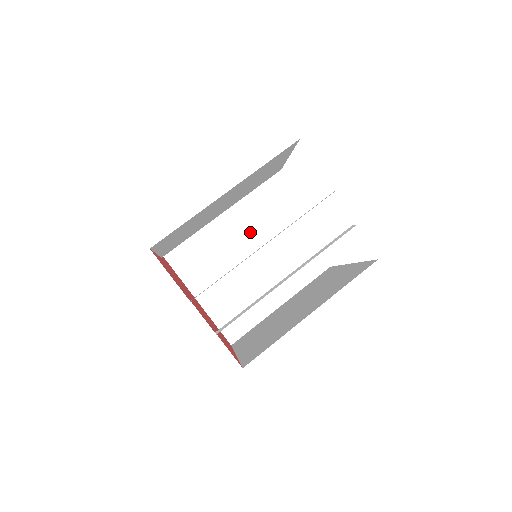
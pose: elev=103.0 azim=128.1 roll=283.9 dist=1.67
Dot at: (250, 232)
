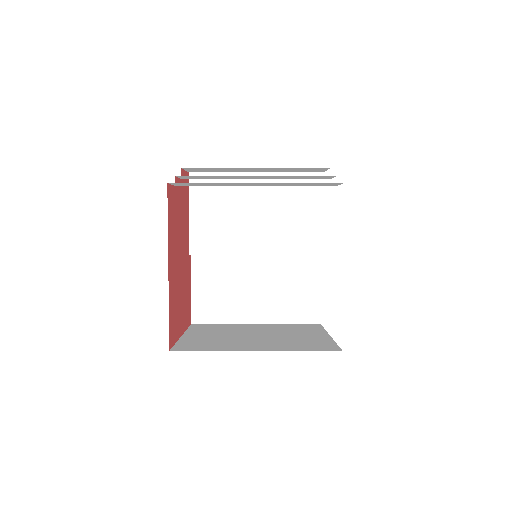
Dot at: (278, 330)
